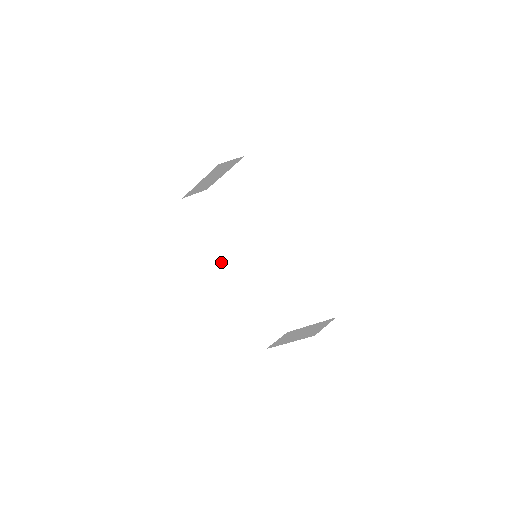
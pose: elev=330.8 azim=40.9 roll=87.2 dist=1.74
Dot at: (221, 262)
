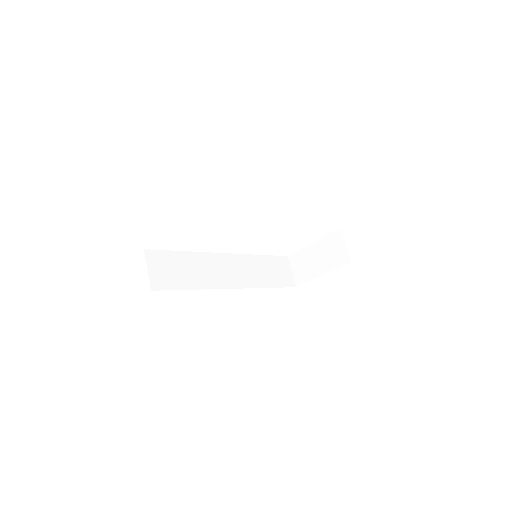
Dot at: (223, 284)
